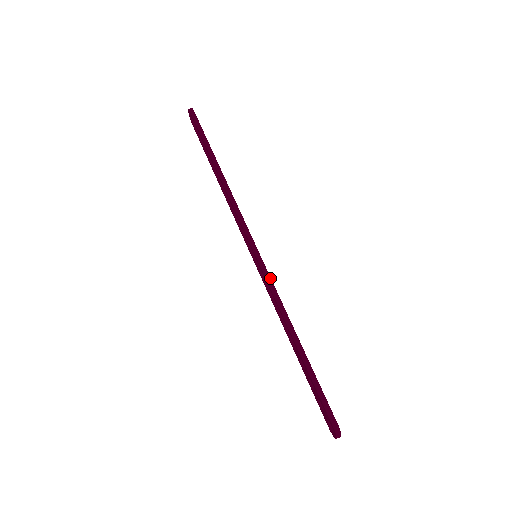
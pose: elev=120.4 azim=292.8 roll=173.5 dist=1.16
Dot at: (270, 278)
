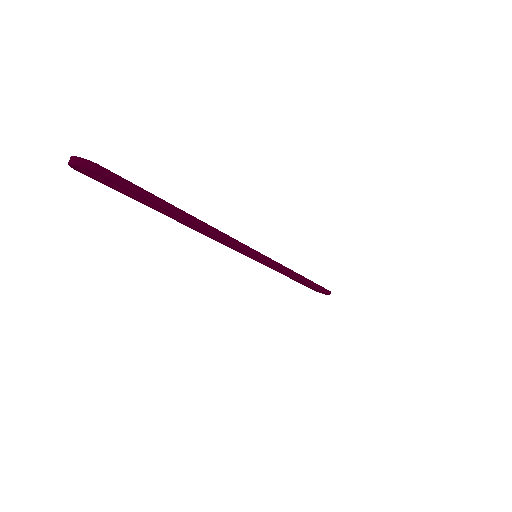
Dot at: (280, 265)
